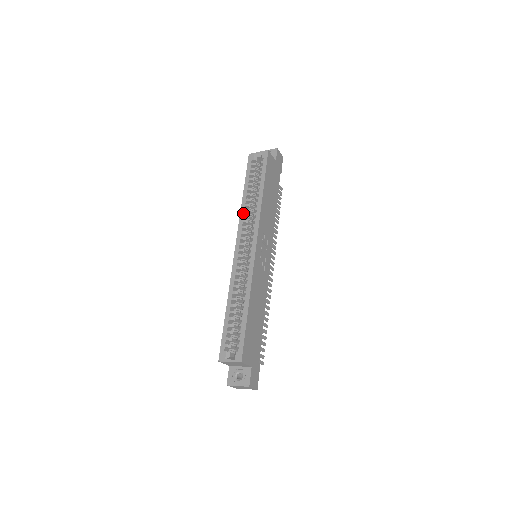
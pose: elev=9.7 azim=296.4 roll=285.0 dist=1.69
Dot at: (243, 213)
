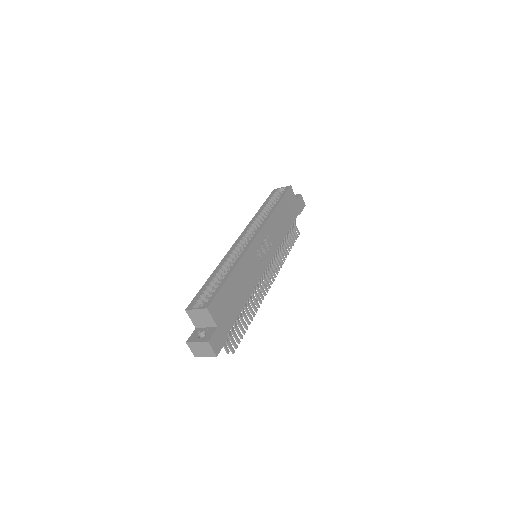
Dot at: (254, 219)
